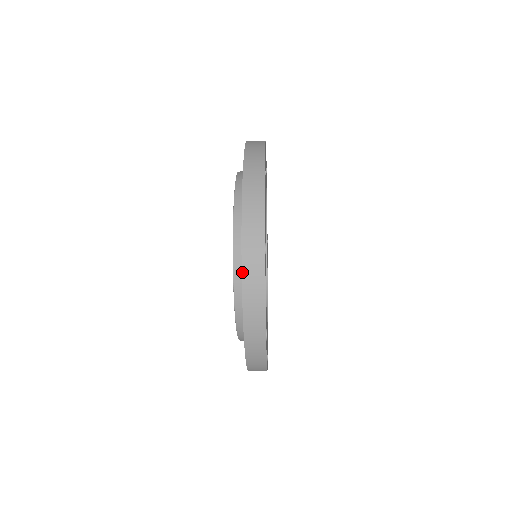
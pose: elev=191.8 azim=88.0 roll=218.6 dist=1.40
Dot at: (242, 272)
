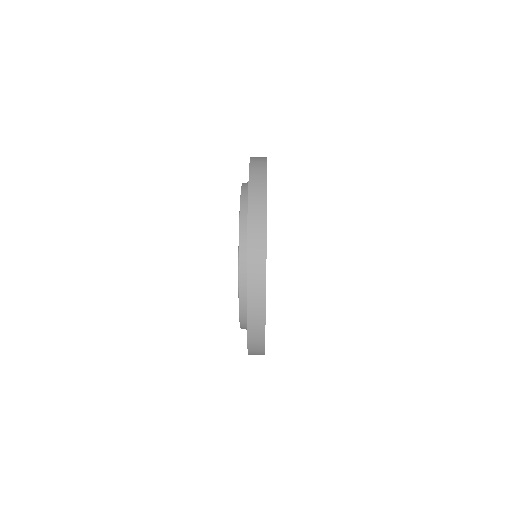
Dot at: occluded
